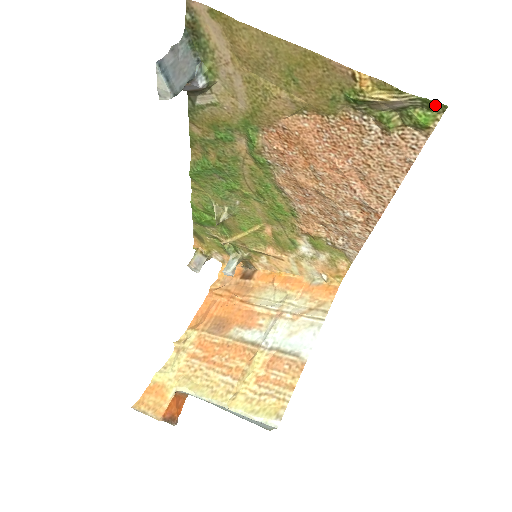
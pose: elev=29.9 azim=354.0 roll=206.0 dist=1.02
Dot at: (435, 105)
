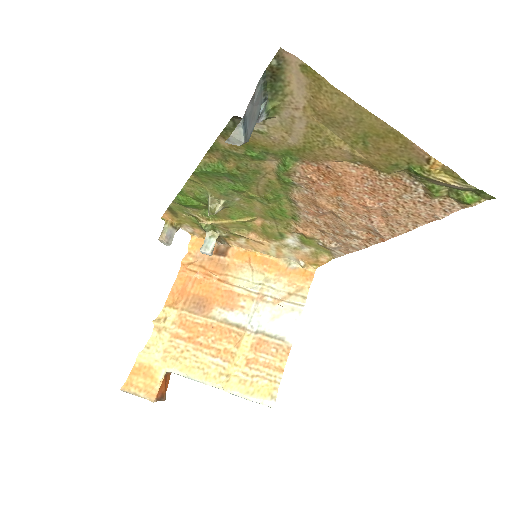
Dot at: (486, 195)
